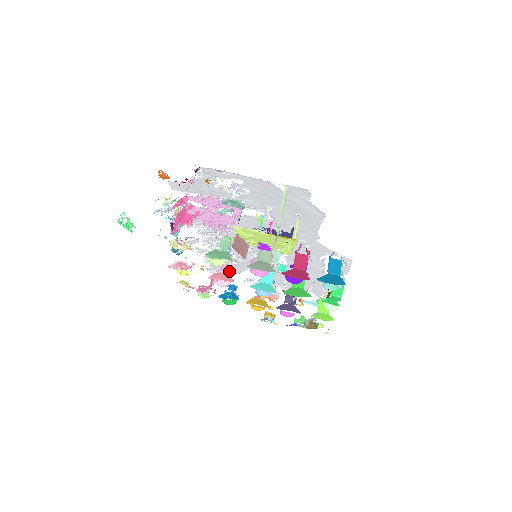
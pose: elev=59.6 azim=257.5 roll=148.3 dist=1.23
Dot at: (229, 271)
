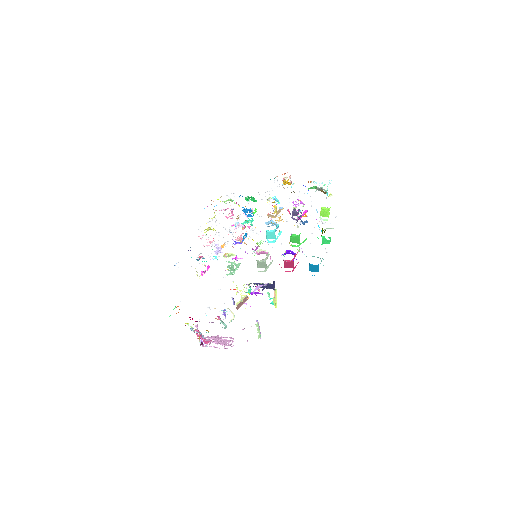
Dot at: (241, 240)
